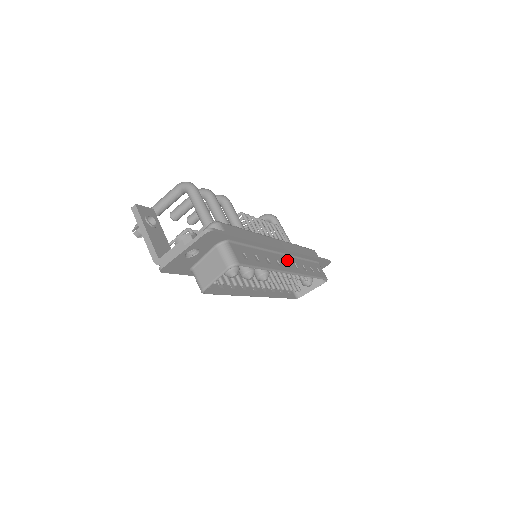
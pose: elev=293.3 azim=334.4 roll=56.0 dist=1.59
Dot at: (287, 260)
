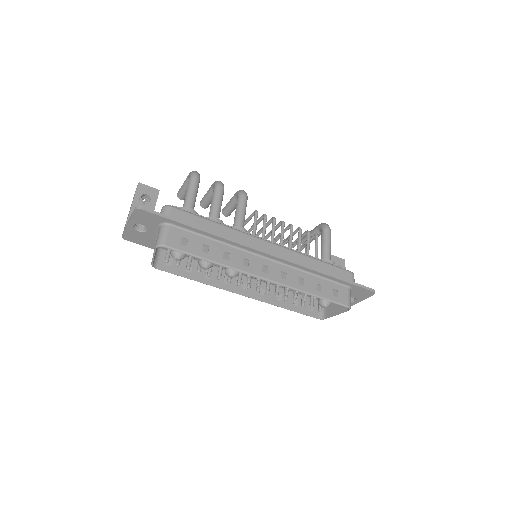
Dot at: (271, 266)
